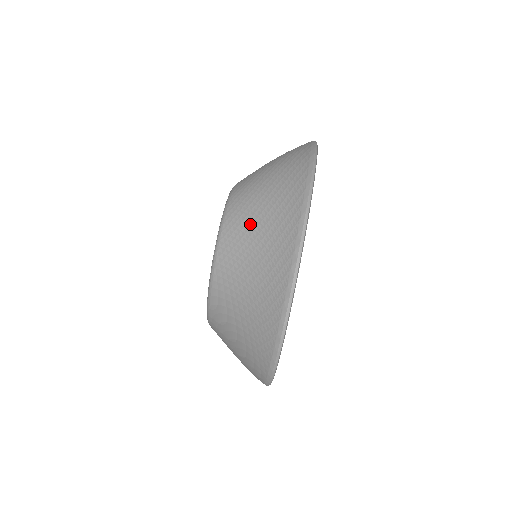
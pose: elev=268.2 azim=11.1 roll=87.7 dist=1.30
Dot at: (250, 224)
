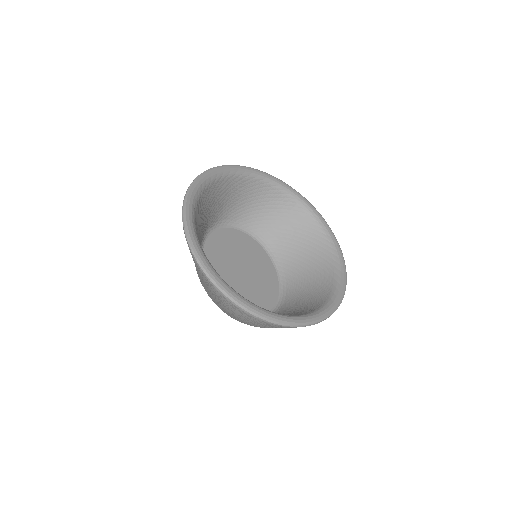
Dot at: occluded
